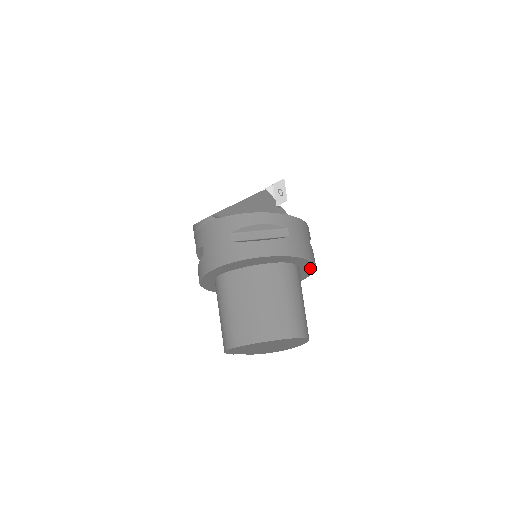
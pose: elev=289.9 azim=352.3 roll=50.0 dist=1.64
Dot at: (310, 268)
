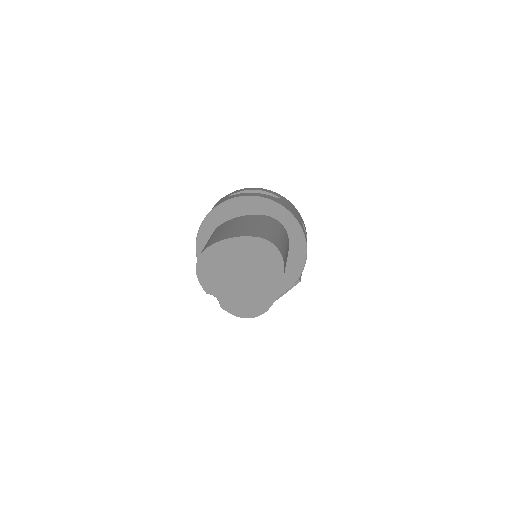
Dot at: (301, 244)
